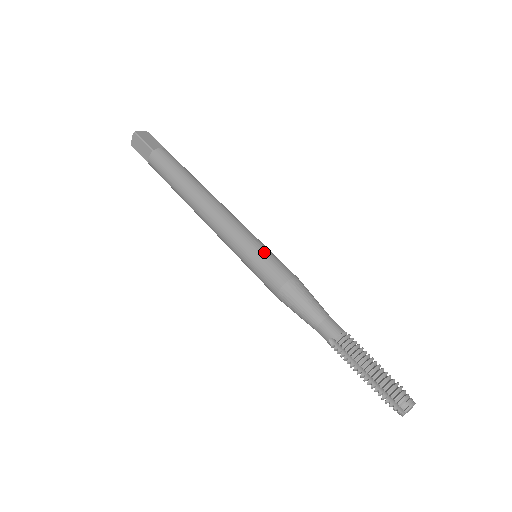
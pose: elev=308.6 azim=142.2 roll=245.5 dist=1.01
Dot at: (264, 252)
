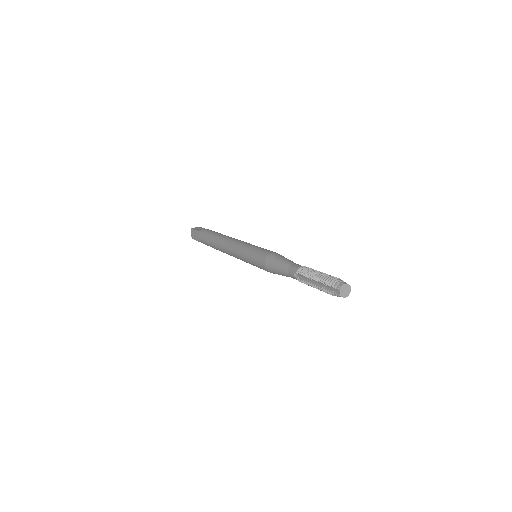
Dot at: (256, 248)
